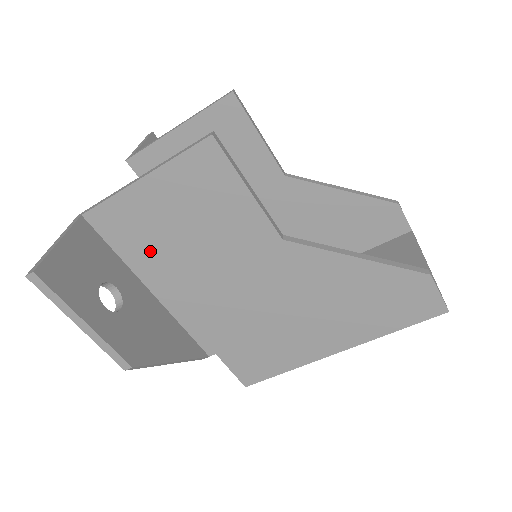
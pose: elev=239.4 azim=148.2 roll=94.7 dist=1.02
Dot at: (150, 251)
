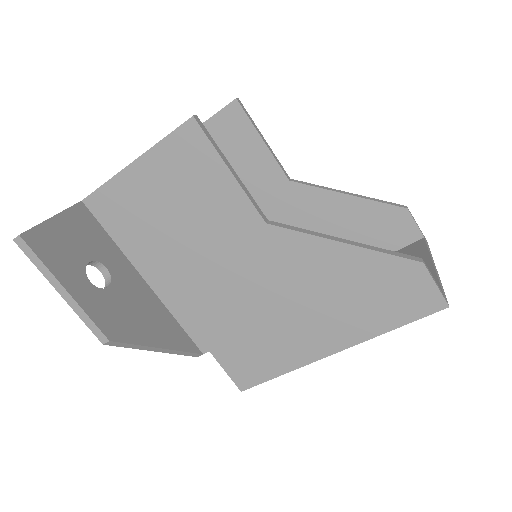
Dot at: (143, 237)
